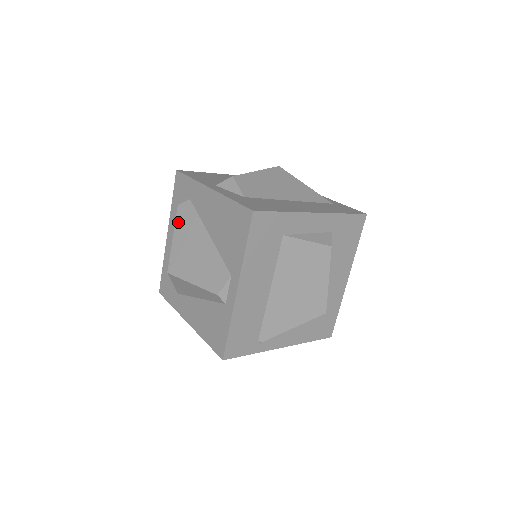
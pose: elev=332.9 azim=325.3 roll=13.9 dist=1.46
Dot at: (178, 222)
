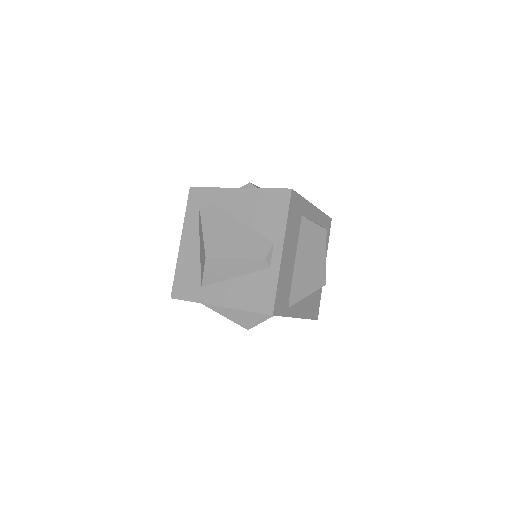
Dot at: (205, 221)
